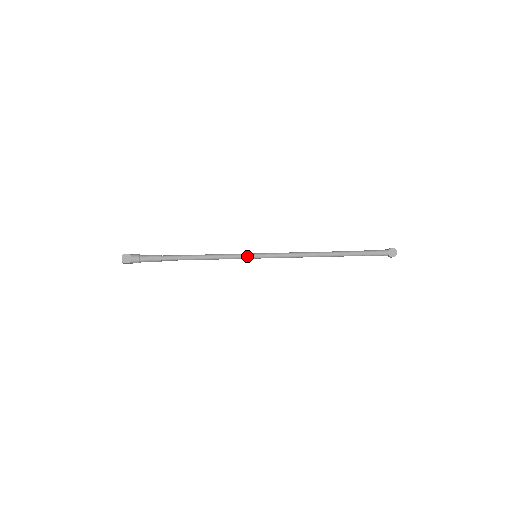
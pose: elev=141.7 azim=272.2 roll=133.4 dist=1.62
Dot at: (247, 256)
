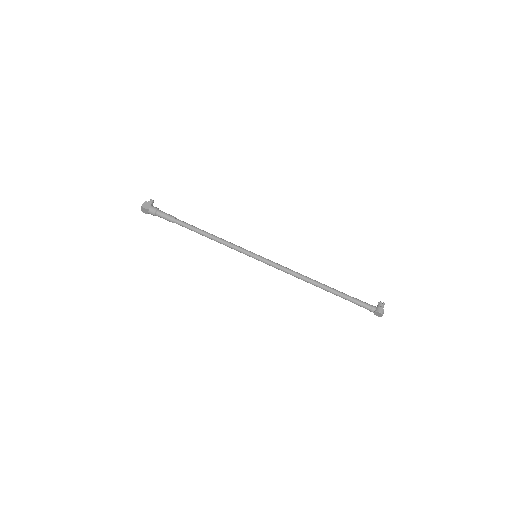
Dot at: (247, 255)
